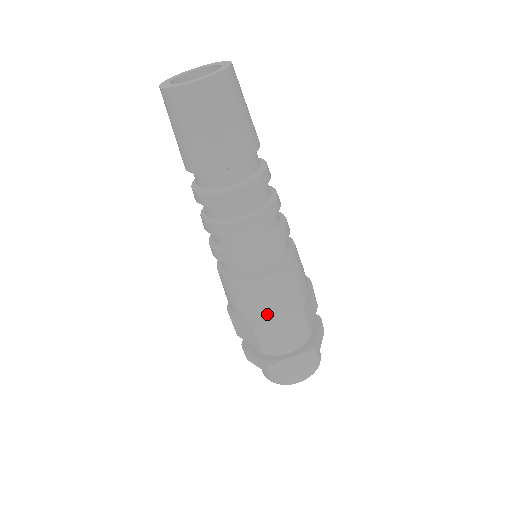
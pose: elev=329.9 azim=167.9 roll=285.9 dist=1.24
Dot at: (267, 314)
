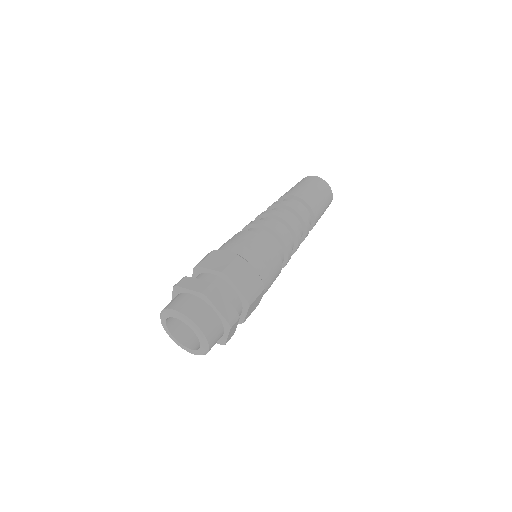
Dot at: (253, 261)
